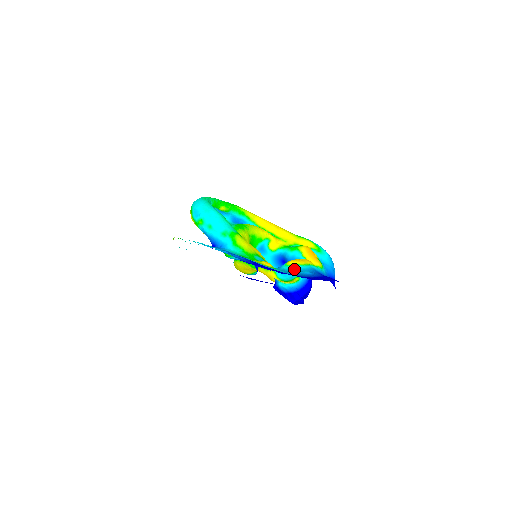
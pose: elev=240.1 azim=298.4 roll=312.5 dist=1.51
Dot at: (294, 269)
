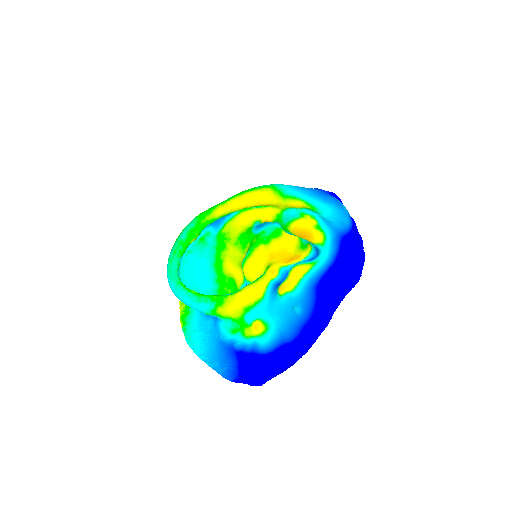
Dot at: (286, 301)
